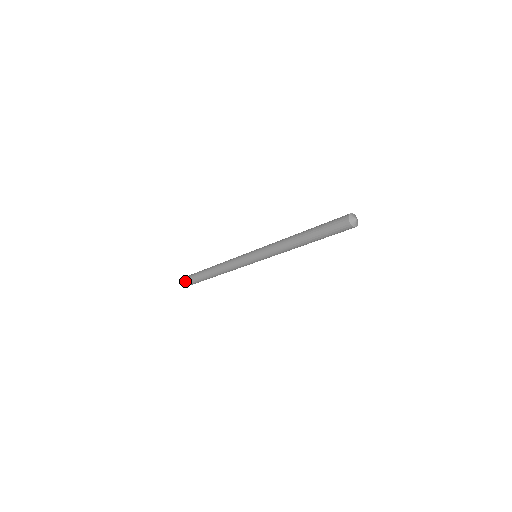
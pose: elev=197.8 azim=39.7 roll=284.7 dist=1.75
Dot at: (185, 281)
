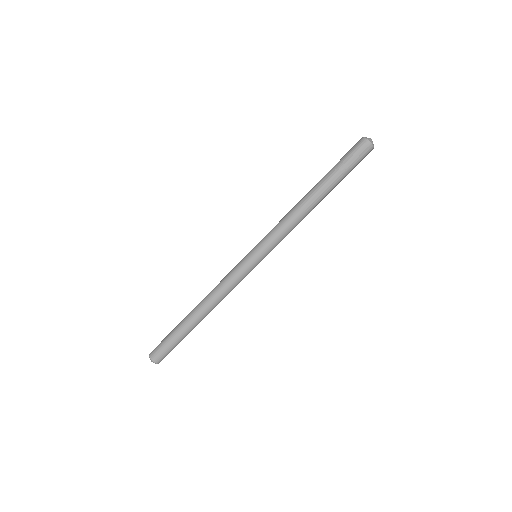
Dot at: (149, 357)
